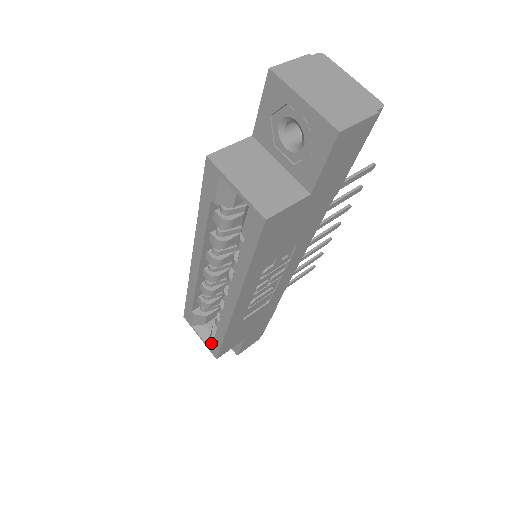
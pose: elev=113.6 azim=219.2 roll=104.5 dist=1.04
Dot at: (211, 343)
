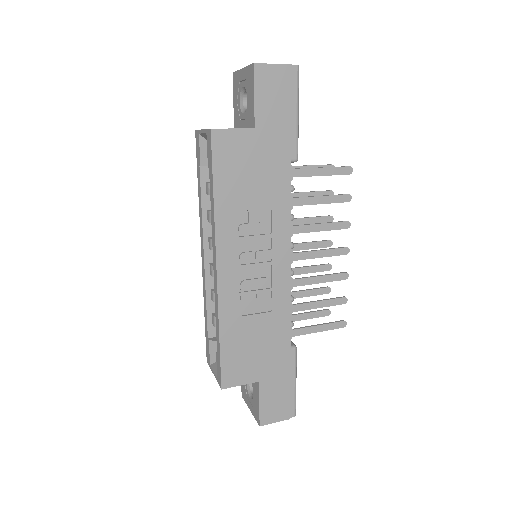
Dot at: (217, 365)
